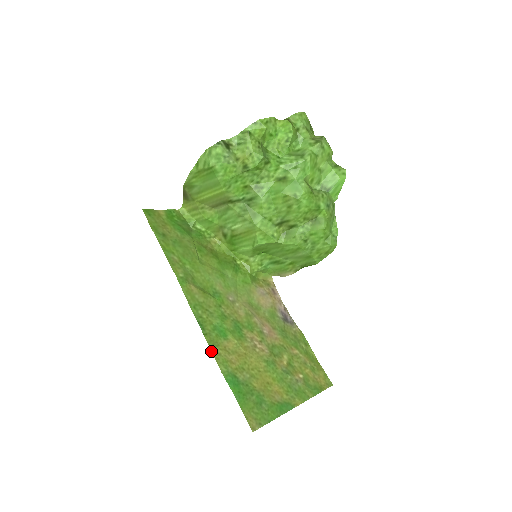
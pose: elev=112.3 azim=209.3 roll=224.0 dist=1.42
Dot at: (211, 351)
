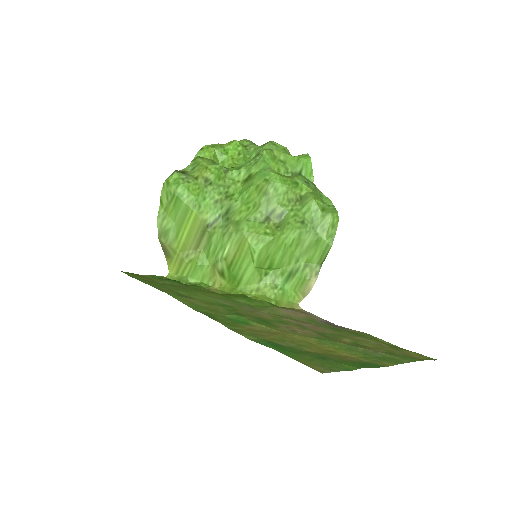
Dot at: (228, 328)
